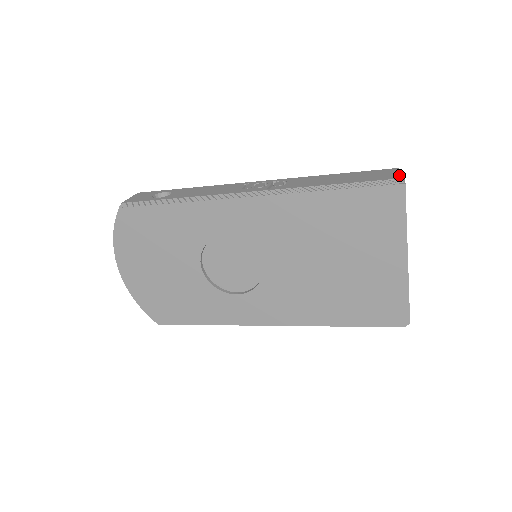
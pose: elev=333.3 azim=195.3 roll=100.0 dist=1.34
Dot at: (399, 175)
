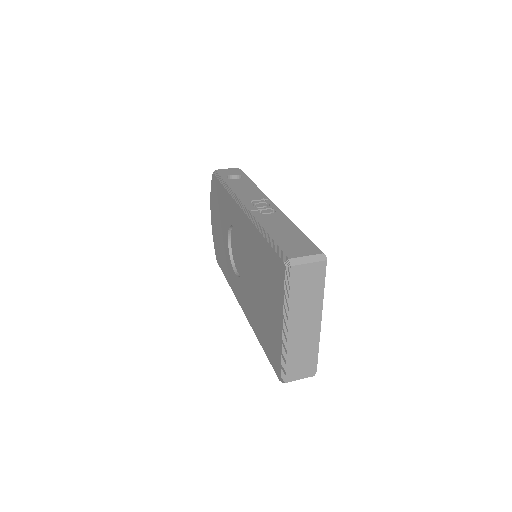
Dot at: (299, 257)
